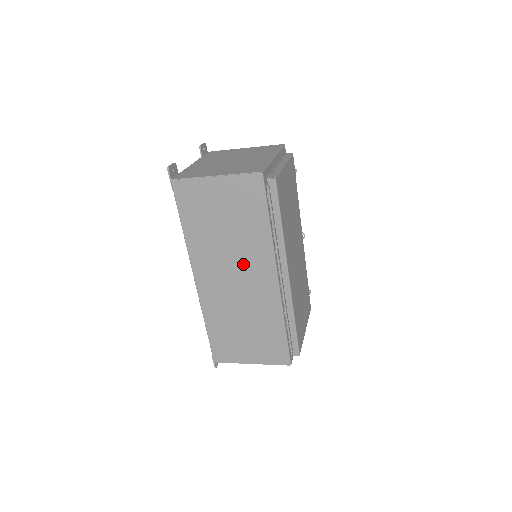
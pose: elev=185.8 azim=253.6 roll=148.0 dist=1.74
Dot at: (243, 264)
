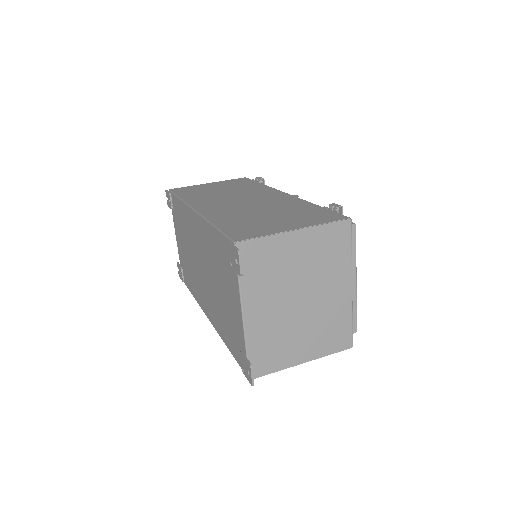
Dot at: occluded
